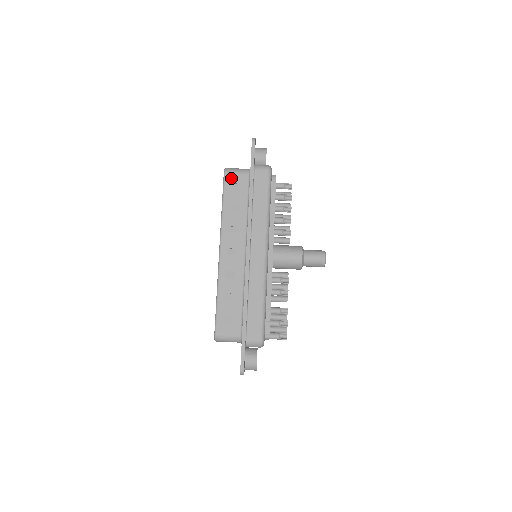
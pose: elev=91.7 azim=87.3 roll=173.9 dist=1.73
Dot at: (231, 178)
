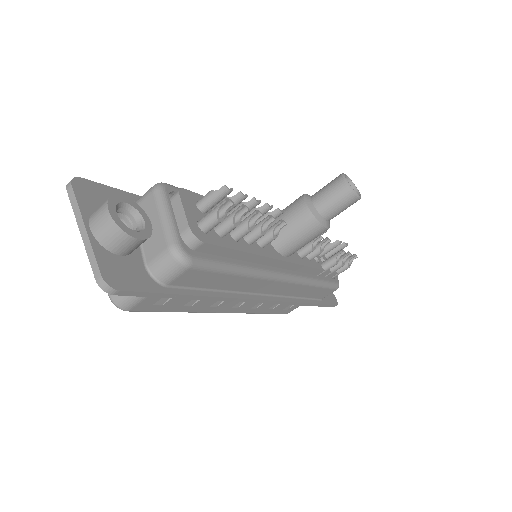
Dot at: (144, 305)
